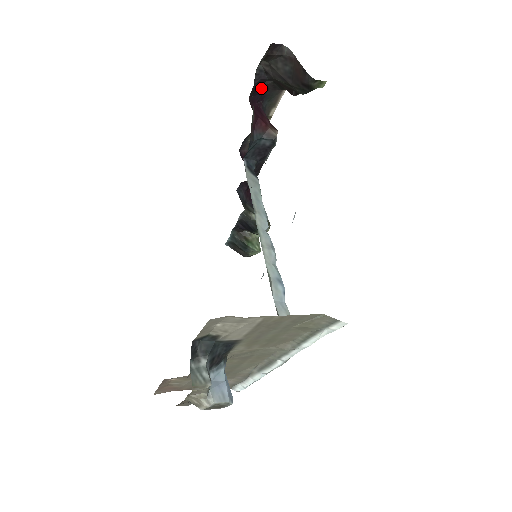
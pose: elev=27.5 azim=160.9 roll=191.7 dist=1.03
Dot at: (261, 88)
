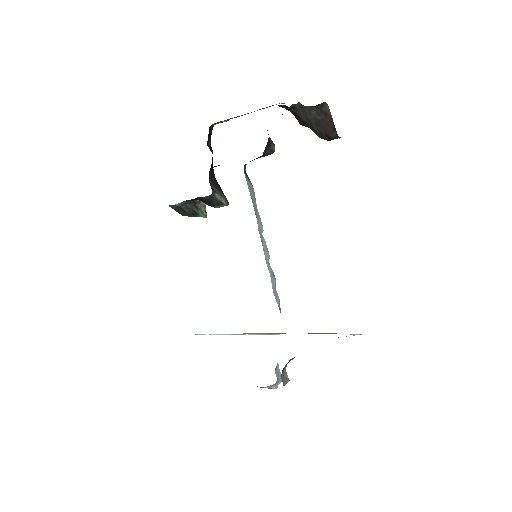
Dot at: occluded
